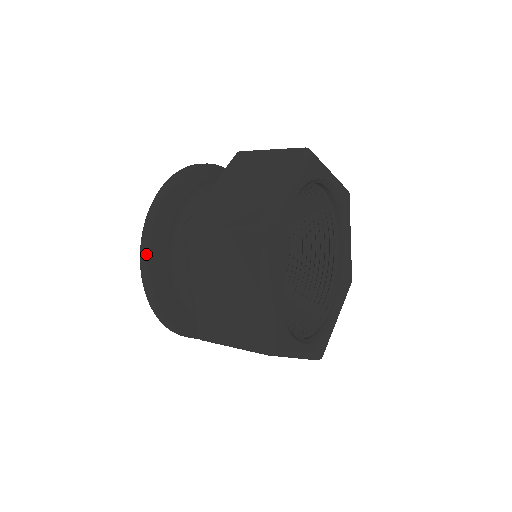
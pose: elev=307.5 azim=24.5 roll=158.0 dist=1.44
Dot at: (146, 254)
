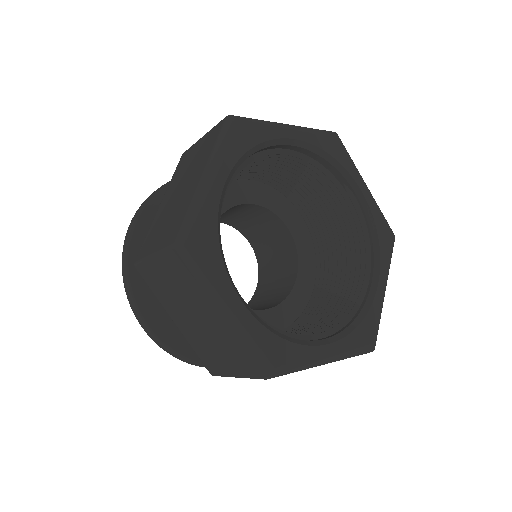
Dot at: occluded
